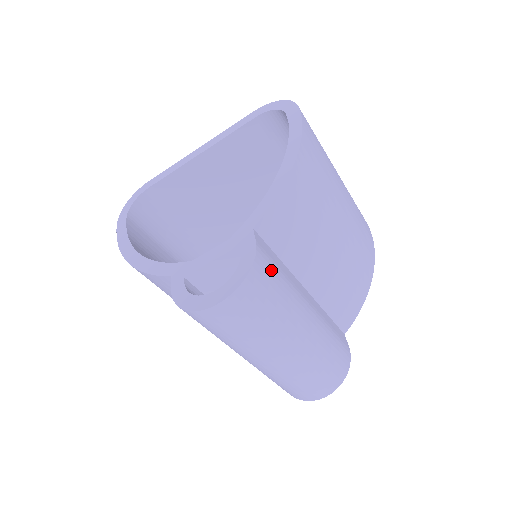
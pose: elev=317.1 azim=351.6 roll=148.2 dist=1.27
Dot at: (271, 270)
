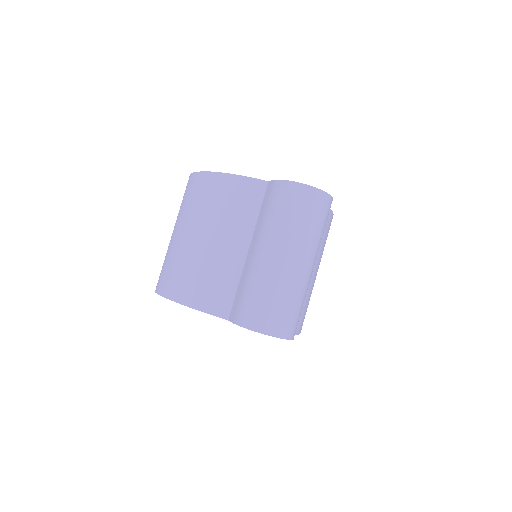
Dot at: occluded
